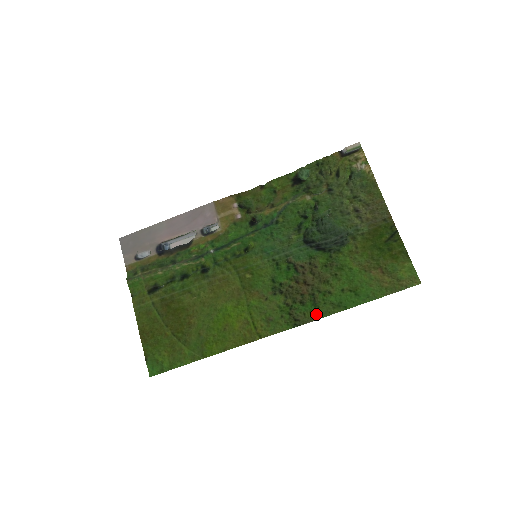
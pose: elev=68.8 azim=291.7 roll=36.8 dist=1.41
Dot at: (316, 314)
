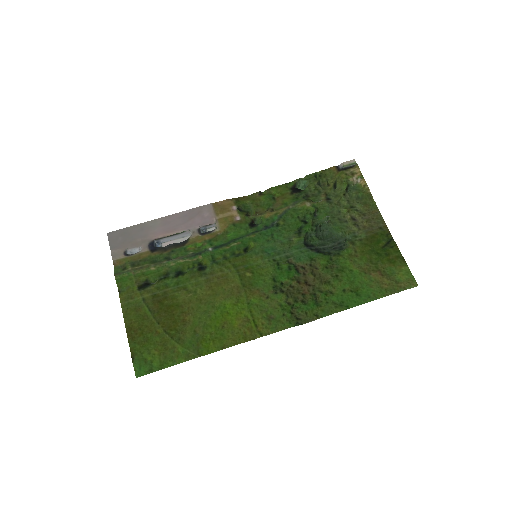
Dot at: (318, 313)
